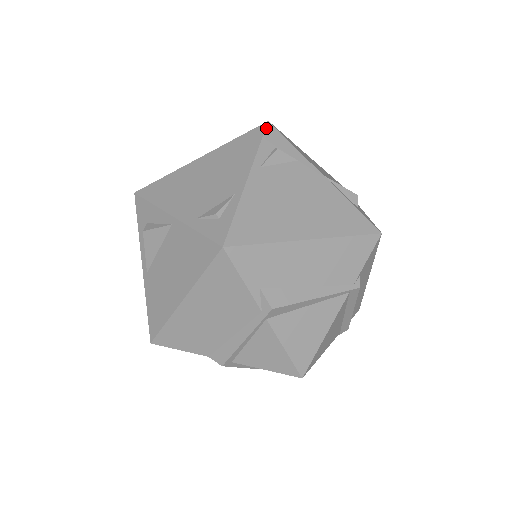
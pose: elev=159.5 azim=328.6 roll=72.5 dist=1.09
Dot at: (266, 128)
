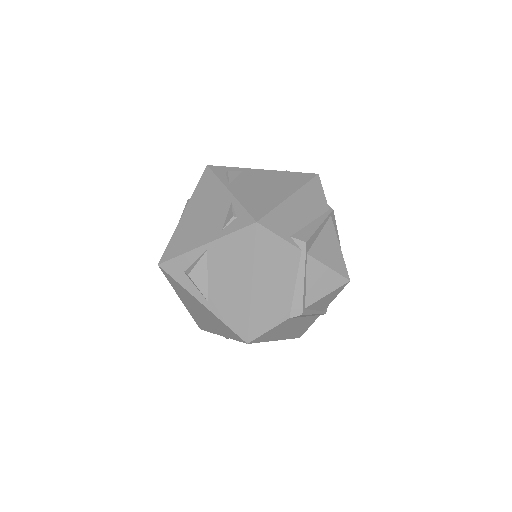
Dot at: (210, 168)
